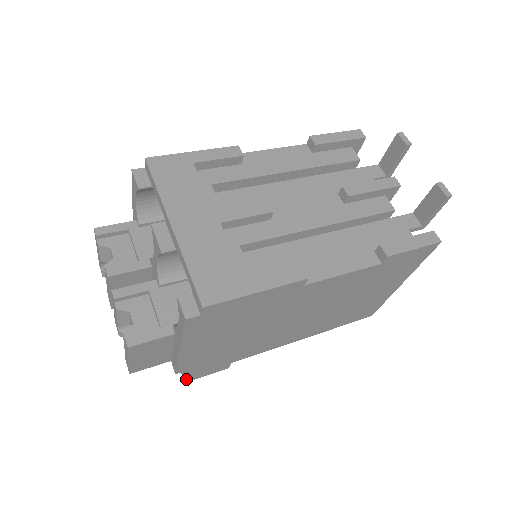
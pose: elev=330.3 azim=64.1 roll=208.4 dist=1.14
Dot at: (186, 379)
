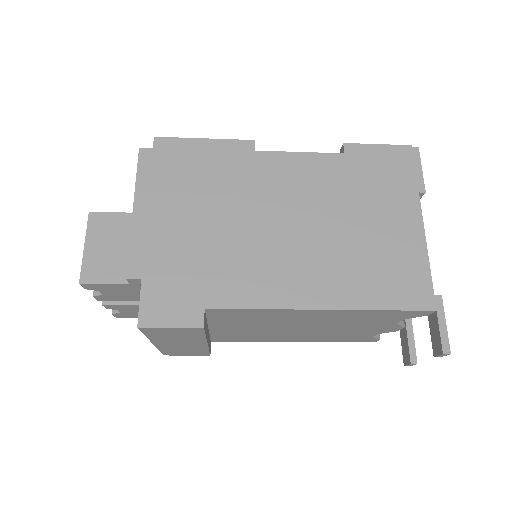
Dot at: (140, 314)
